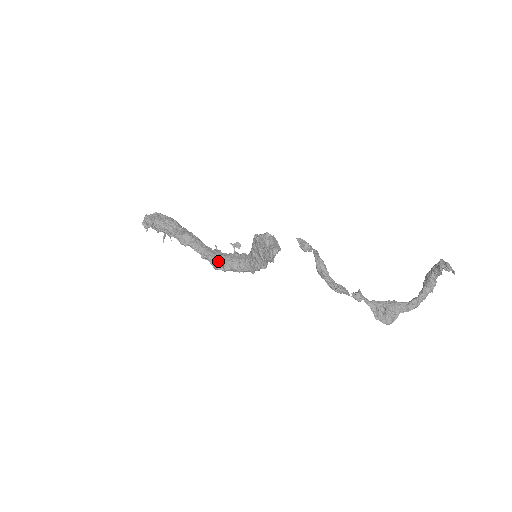
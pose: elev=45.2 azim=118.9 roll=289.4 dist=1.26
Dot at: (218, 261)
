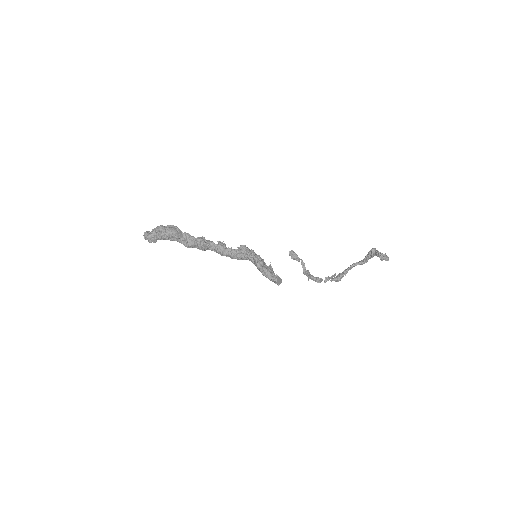
Dot at: (224, 254)
